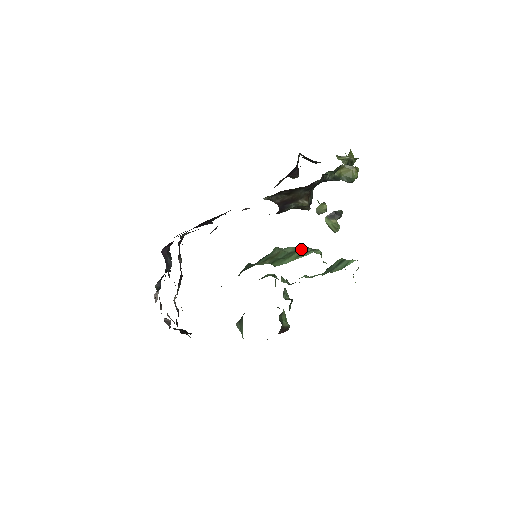
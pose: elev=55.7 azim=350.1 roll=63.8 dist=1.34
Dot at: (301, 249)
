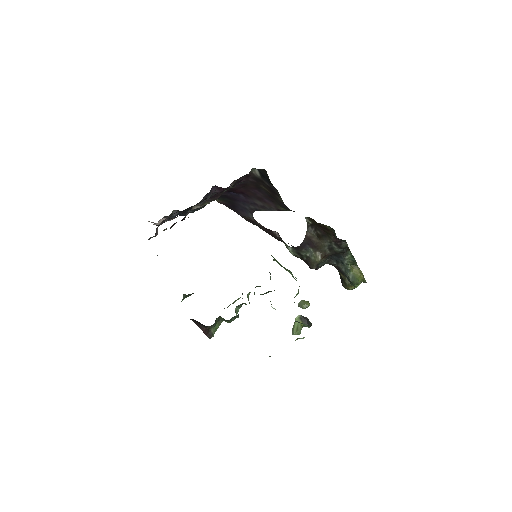
Dot at: occluded
